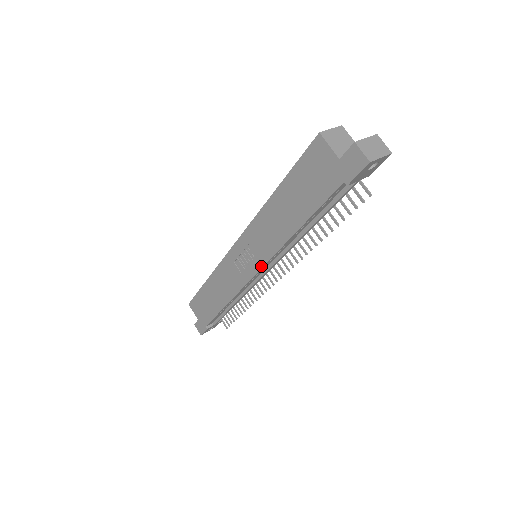
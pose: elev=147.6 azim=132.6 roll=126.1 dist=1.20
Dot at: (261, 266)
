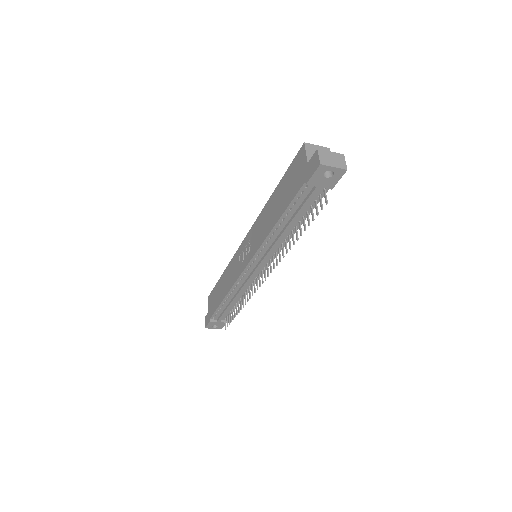
Dot at: (251, 258)
